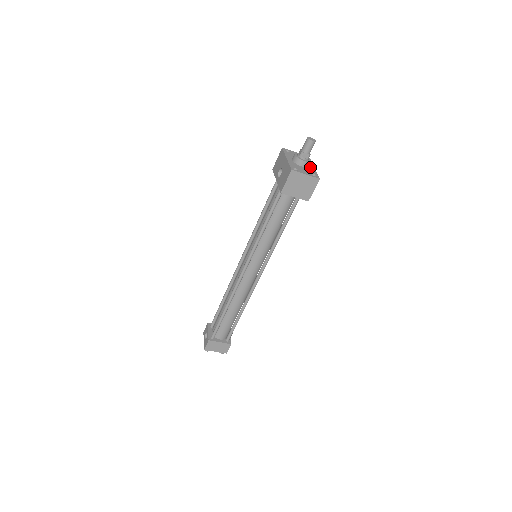
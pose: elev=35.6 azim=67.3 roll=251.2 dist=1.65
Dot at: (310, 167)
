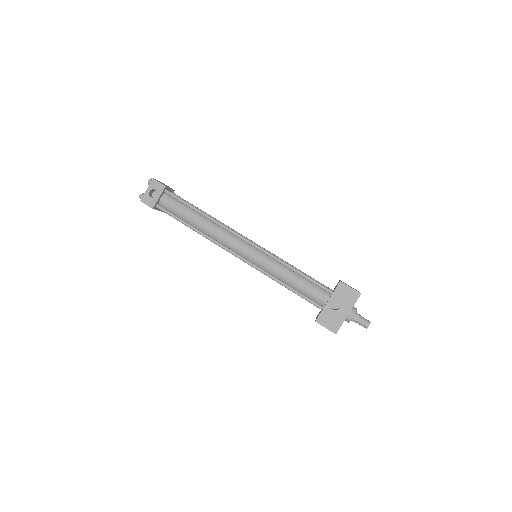
Dot at: occluded
